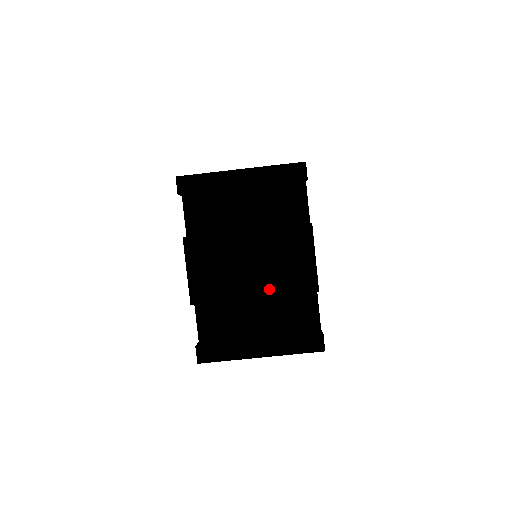
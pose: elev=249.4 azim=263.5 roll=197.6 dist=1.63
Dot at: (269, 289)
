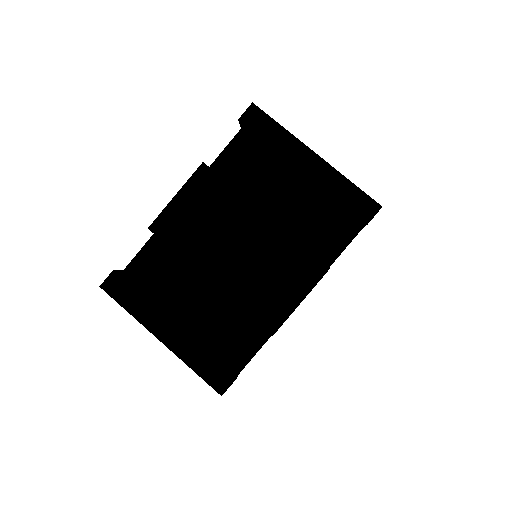
Dot at: (230, 287)
